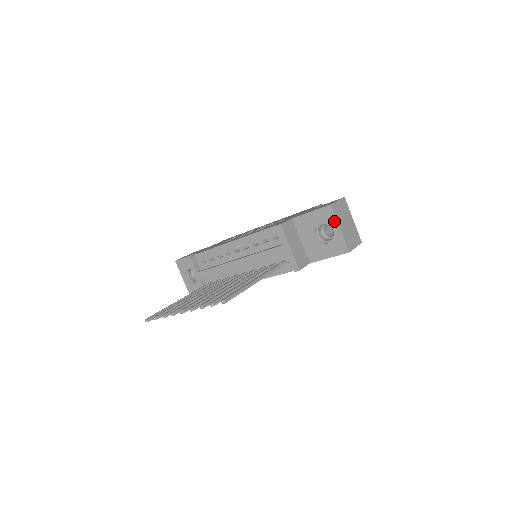
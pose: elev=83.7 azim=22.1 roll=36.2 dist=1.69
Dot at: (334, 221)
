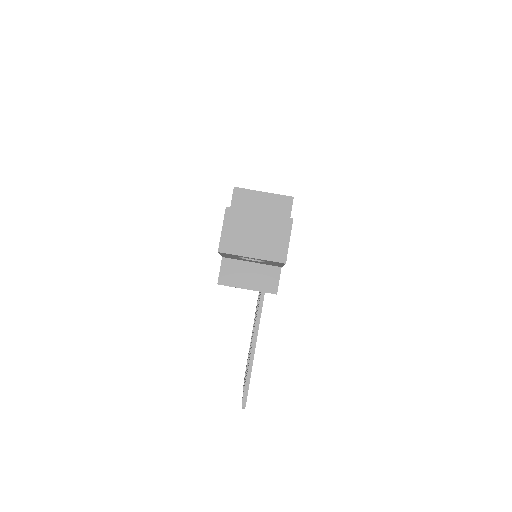
Dot at: (240, 256)
